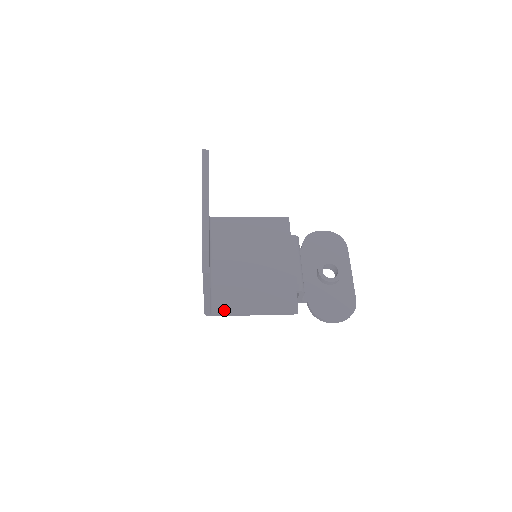
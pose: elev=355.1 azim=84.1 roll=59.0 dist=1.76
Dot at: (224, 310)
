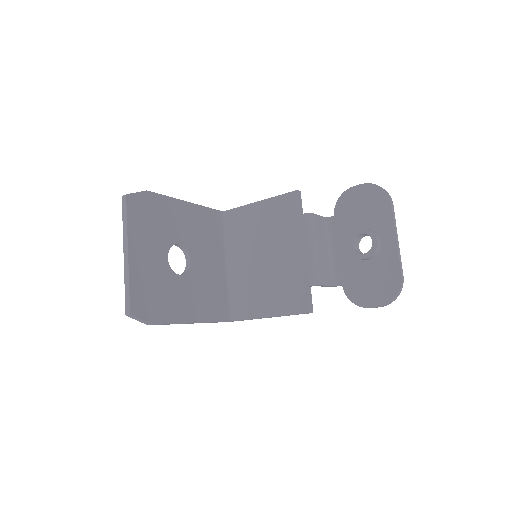
Dot at: (242, 316)
